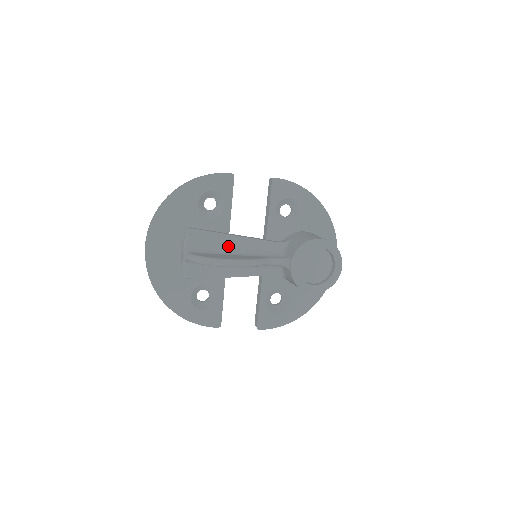
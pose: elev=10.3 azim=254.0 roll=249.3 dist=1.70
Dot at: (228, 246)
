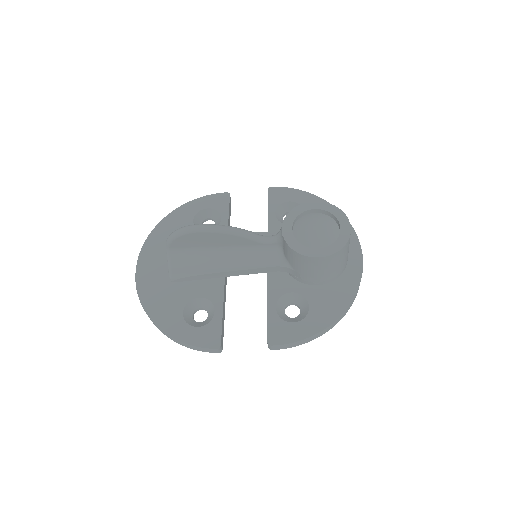
Dot at: occluded
